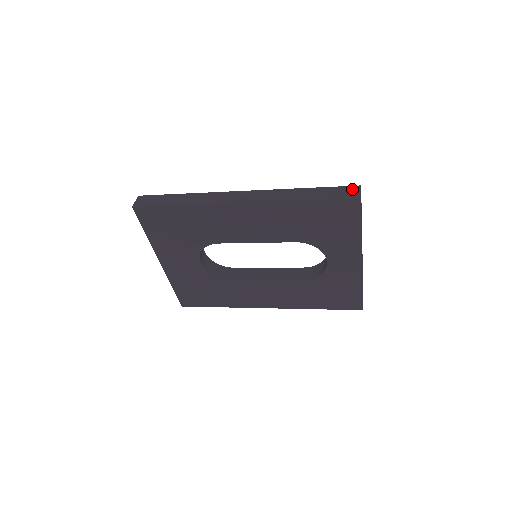
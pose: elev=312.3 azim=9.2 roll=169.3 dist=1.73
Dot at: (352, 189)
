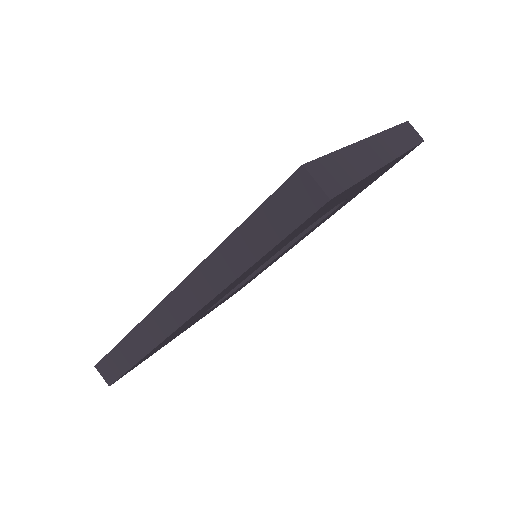
Dot at: (297, 187)
